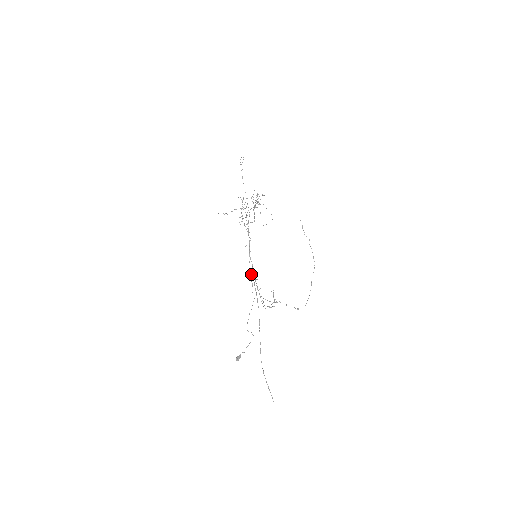
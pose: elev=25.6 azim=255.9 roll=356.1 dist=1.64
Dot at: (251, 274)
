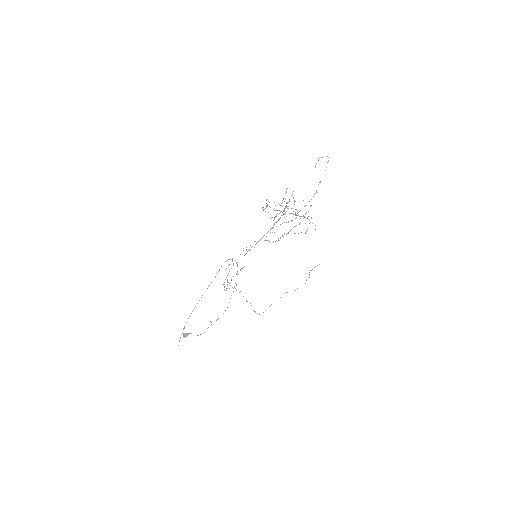
Dot at: occluded
